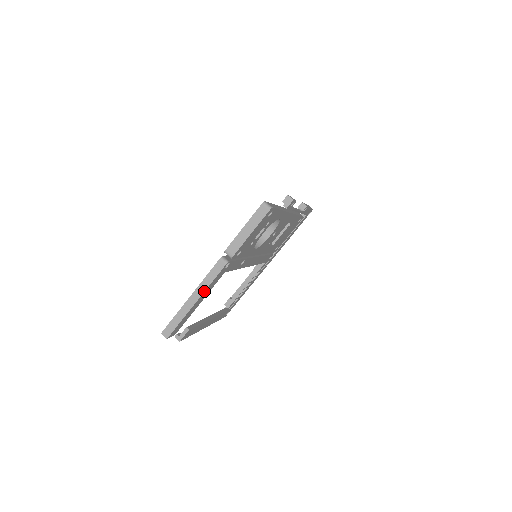
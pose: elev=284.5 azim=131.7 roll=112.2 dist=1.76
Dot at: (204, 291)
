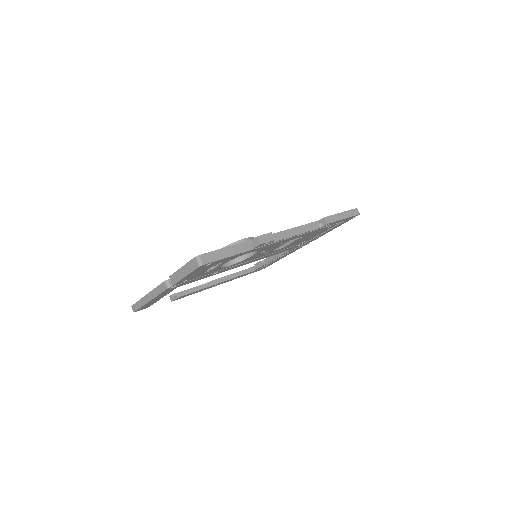
Dot at: (154, 298)
